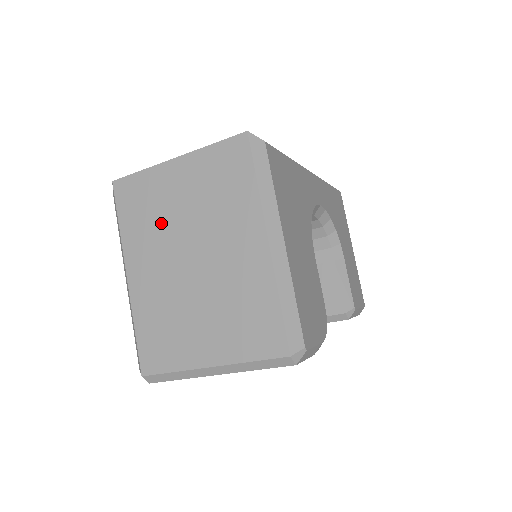
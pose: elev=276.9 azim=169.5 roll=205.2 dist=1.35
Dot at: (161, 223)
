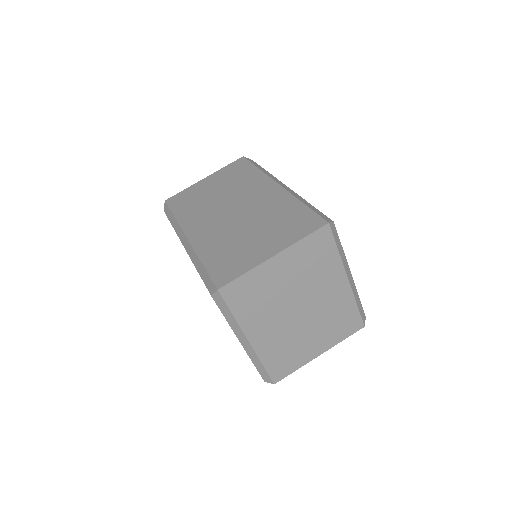
Dot at: (271, 300)
